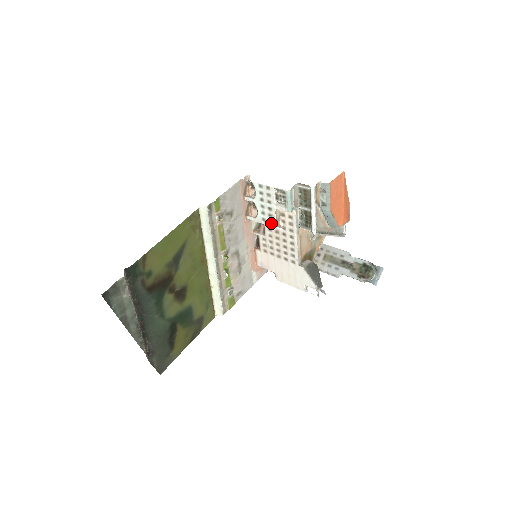
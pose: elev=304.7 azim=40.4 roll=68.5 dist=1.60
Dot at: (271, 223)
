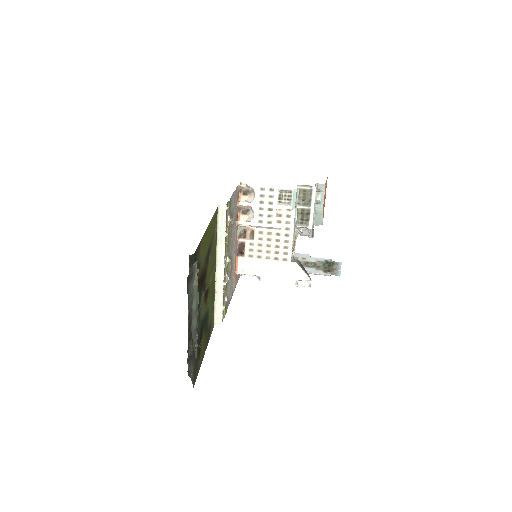
Dot at: (269, 223)
